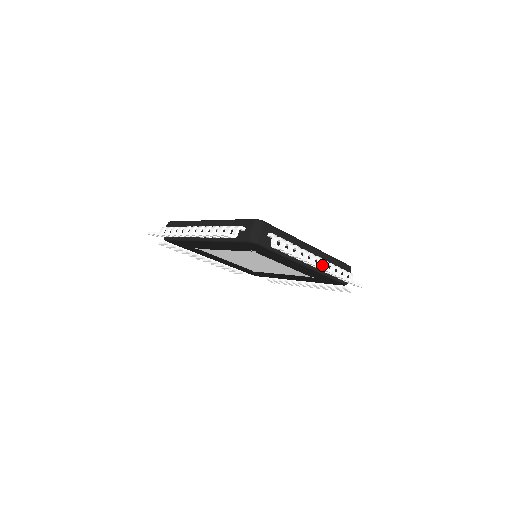
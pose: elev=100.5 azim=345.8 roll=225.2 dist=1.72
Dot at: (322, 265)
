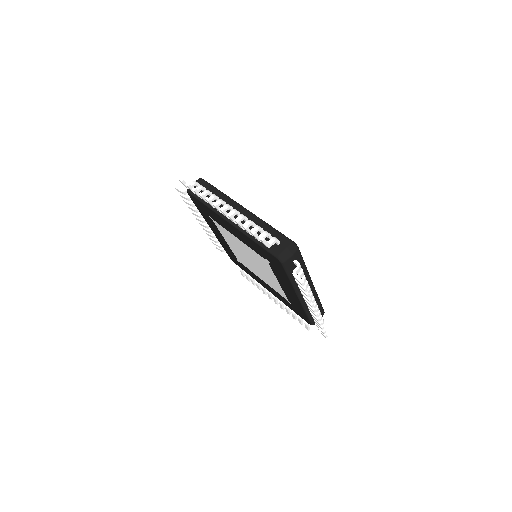
Dot at: occluded
